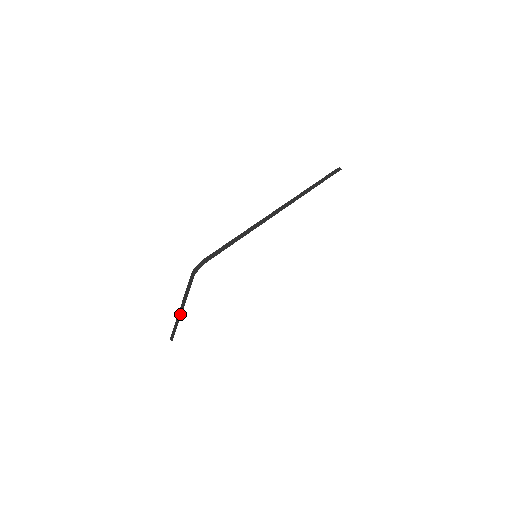
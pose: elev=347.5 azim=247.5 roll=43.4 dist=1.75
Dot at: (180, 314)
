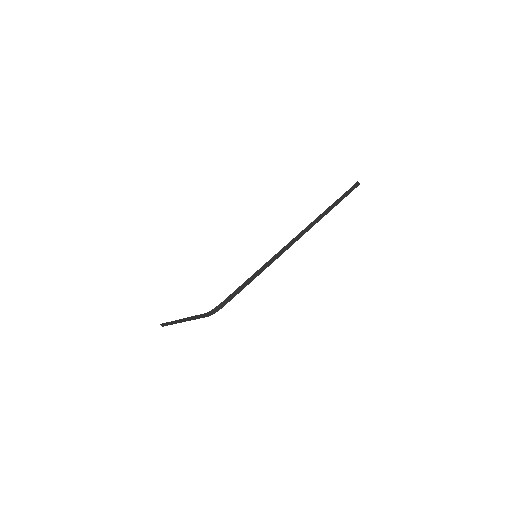
Dot at: (179, 321)
